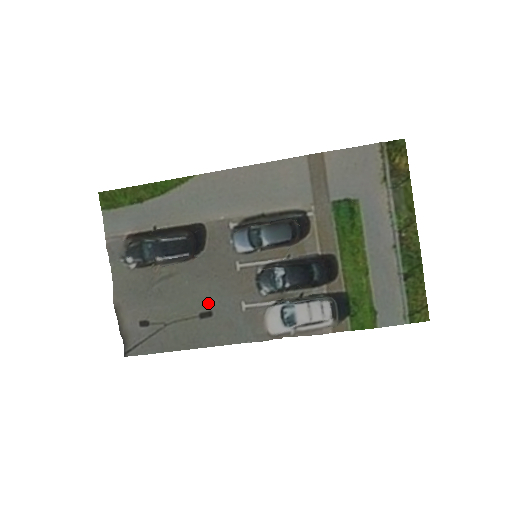
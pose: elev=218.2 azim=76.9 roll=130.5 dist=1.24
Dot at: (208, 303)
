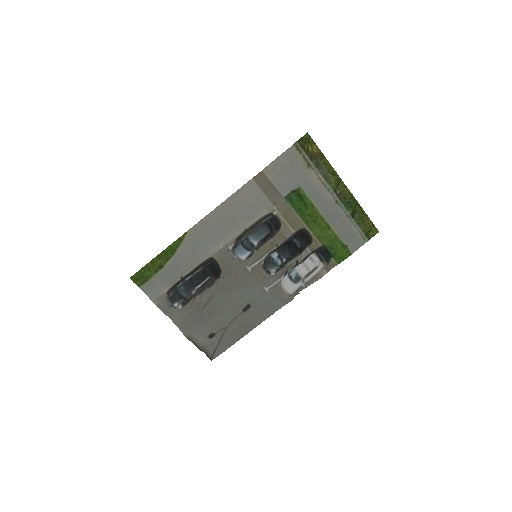
Dot at: (244, 301)
